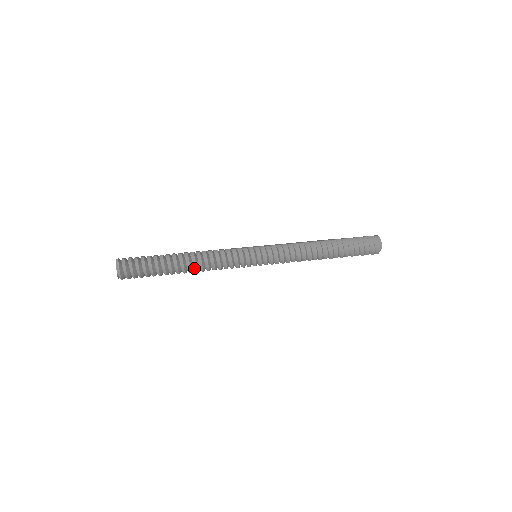
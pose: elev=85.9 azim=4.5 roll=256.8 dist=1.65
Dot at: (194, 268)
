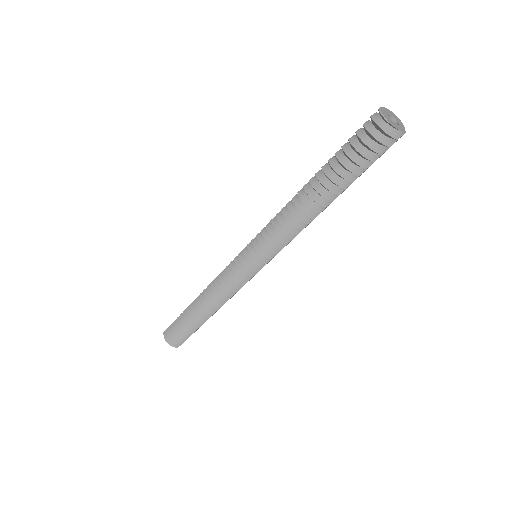
Dot at: (212, 308)
